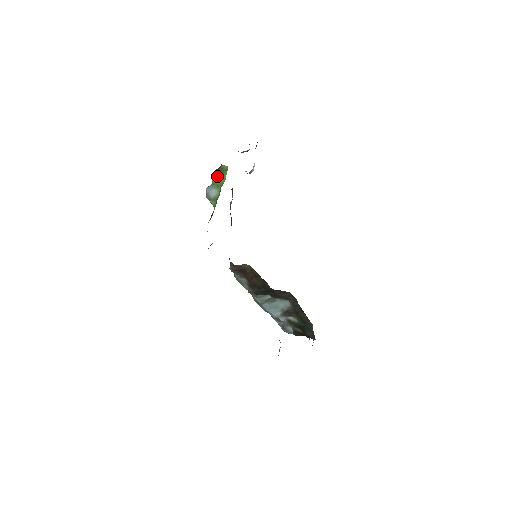
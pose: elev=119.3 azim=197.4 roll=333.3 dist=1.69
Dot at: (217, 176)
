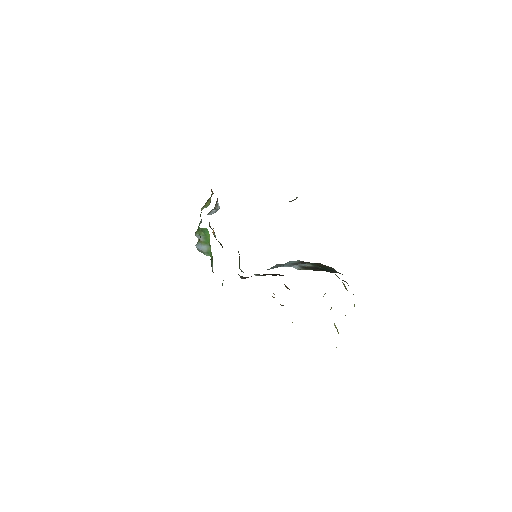
Dot at: (201, 236)
